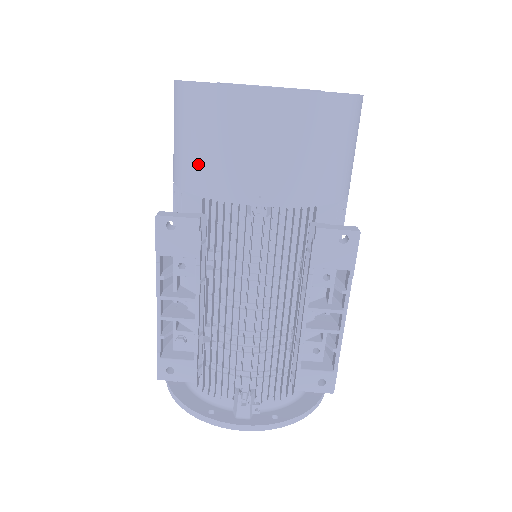
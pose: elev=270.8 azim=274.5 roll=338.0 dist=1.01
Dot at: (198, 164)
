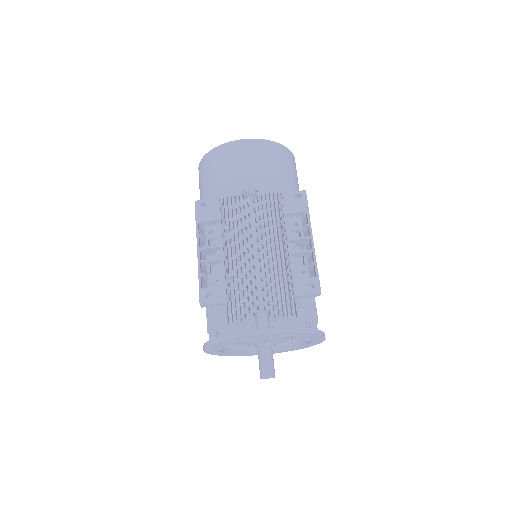
Dot at: (215, 182)
